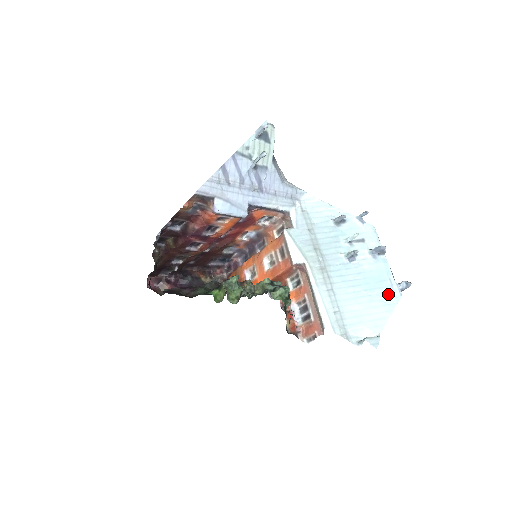
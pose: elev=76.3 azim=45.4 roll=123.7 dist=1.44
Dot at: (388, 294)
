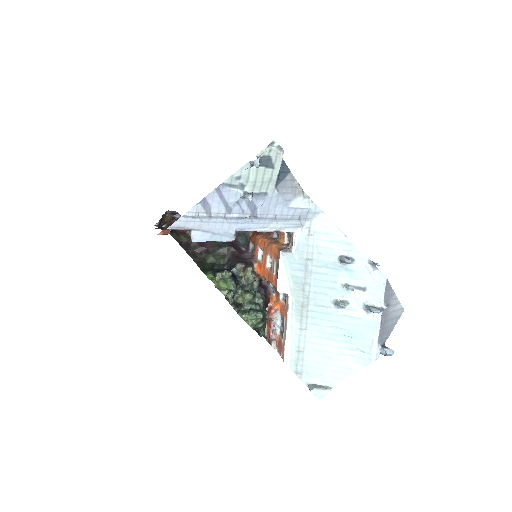
Dot at: (363, 353)
